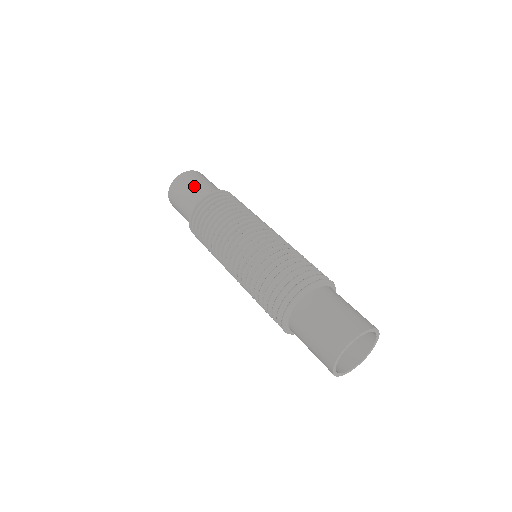
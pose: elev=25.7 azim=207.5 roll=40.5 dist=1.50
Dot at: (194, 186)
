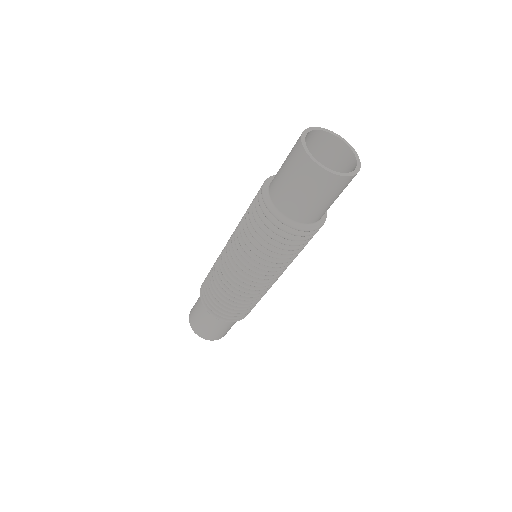
Dot at: (198, 298)
